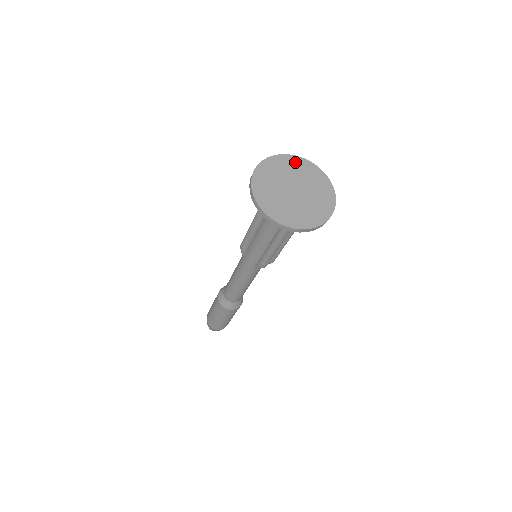
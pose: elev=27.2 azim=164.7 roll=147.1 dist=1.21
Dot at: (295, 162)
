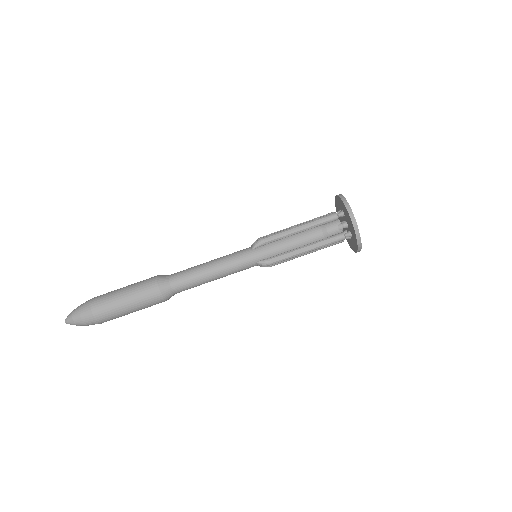
Dot at: occluded
